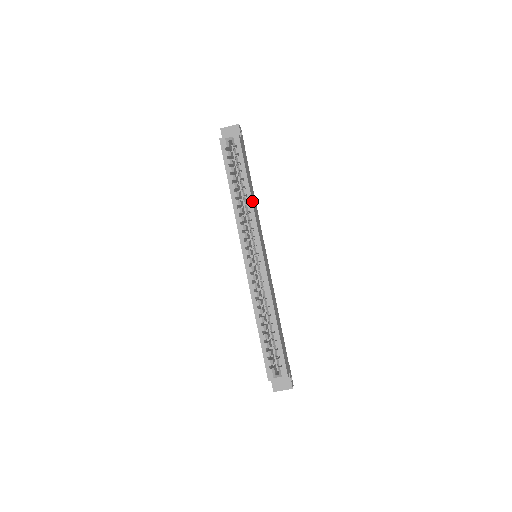
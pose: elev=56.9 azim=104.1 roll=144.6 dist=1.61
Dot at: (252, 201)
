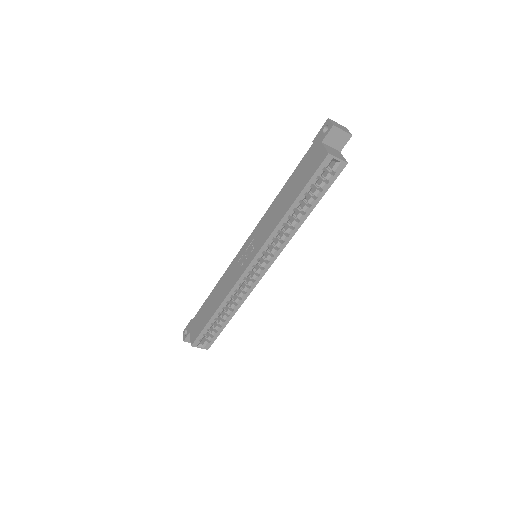
Dot at: (299, 227)
